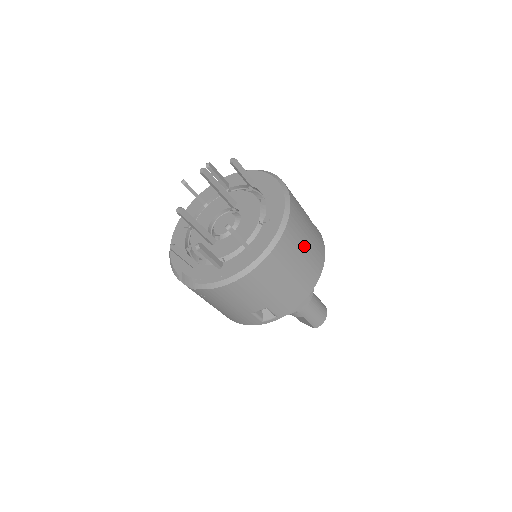
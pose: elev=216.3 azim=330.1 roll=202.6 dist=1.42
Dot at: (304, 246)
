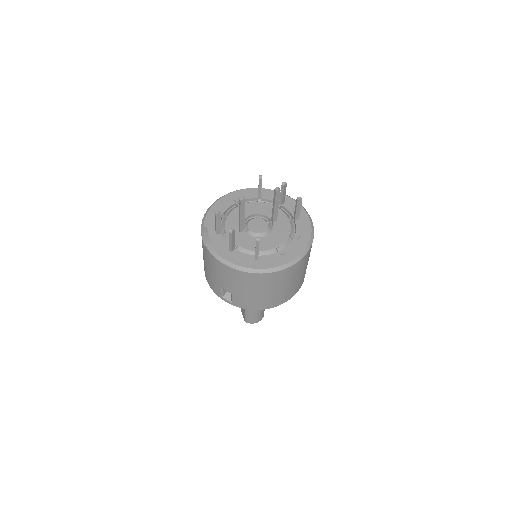
Dot at: (287, 284)
